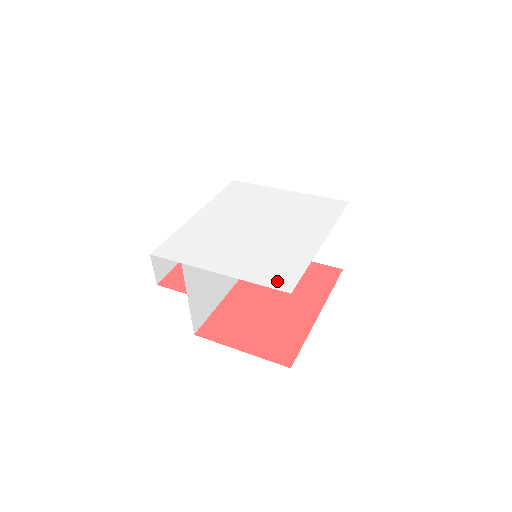
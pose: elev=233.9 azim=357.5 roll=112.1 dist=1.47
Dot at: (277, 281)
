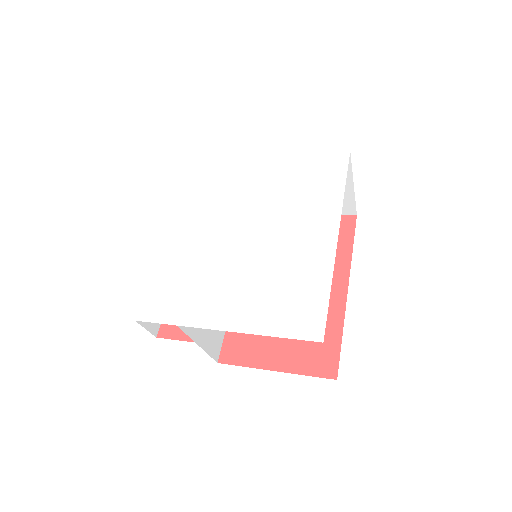
Dot at: (300, 325)
